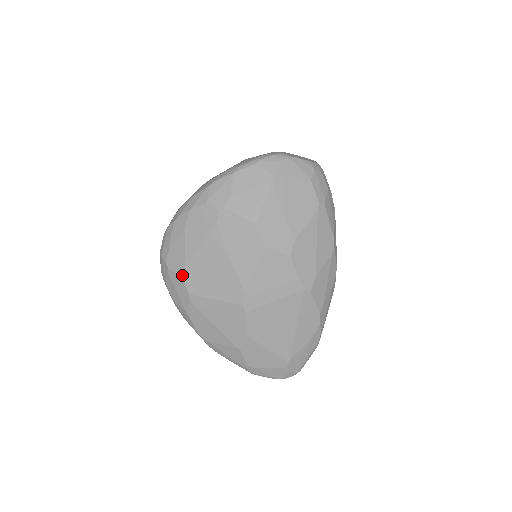
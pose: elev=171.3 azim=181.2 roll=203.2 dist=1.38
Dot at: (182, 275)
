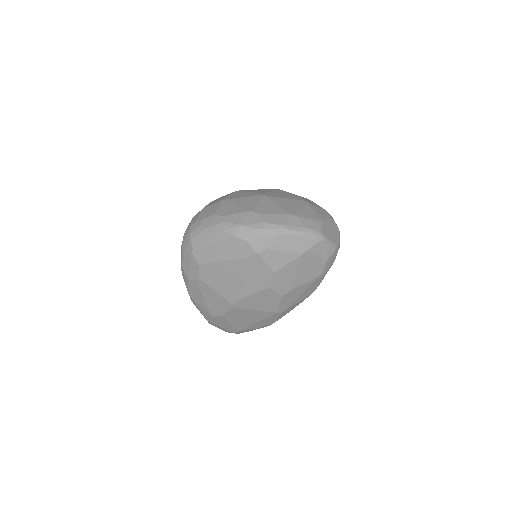
Dot at: (201, 266)
